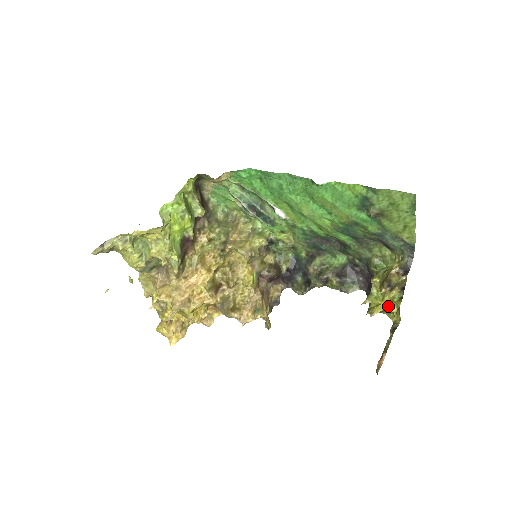
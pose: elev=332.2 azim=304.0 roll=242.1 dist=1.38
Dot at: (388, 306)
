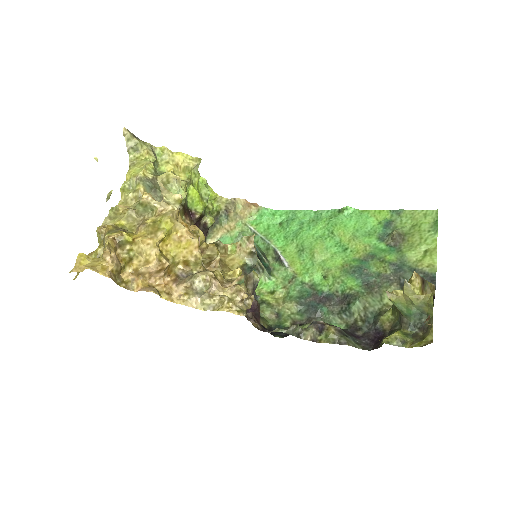
Dot at: (421, 295)
